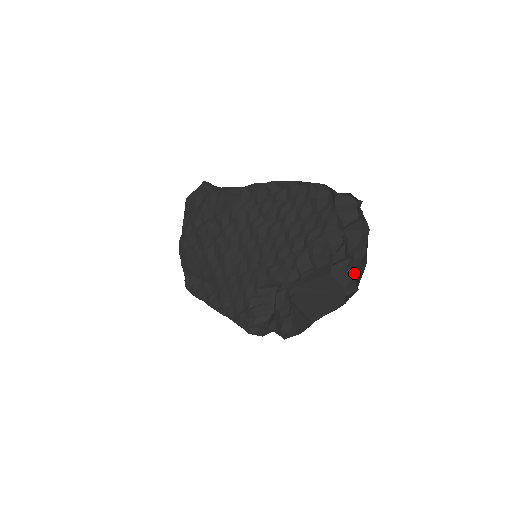
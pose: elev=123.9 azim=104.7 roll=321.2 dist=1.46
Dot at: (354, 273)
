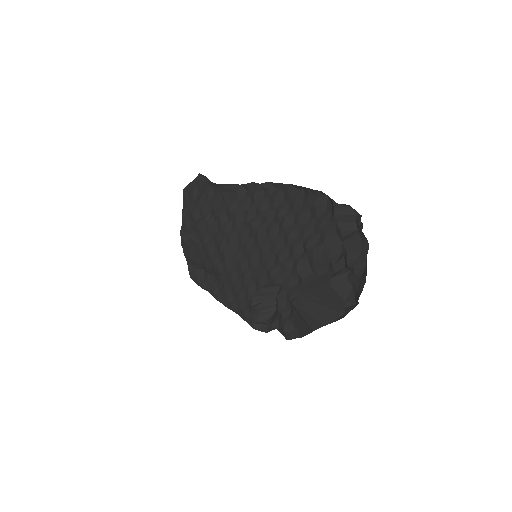
Dot at: (354, 287)
